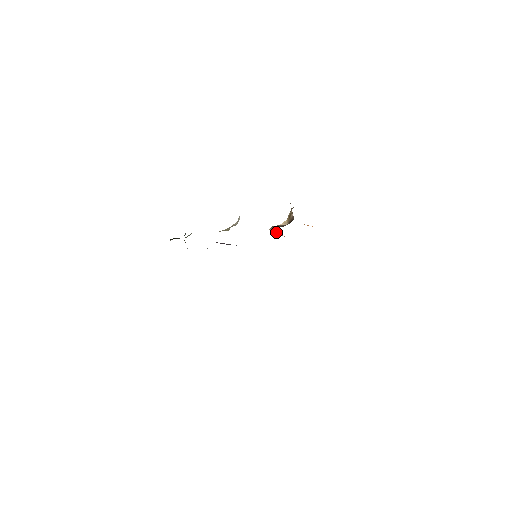
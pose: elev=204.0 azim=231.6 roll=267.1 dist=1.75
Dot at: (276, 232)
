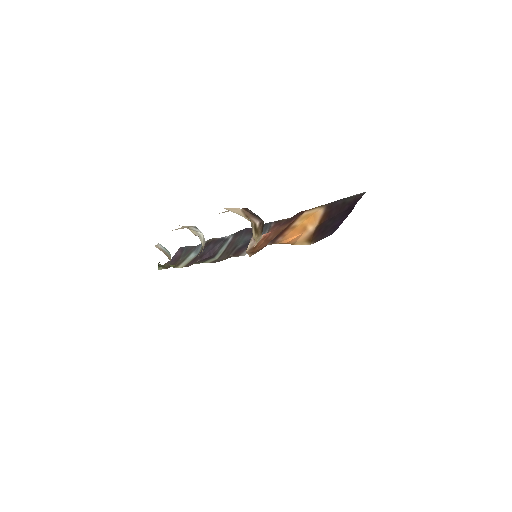
Dot at: occluded
